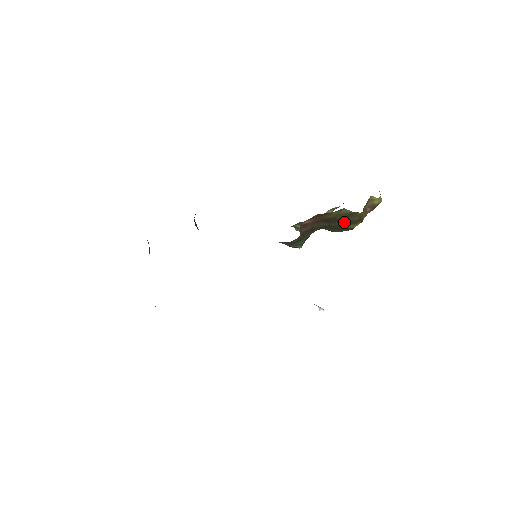
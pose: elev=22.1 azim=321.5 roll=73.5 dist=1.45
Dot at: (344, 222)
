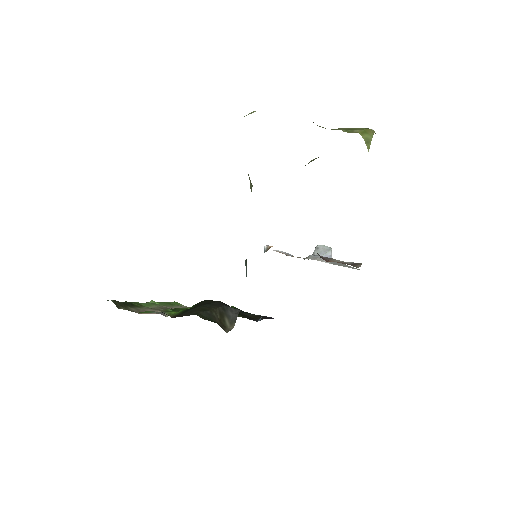
Dot at: occluded
